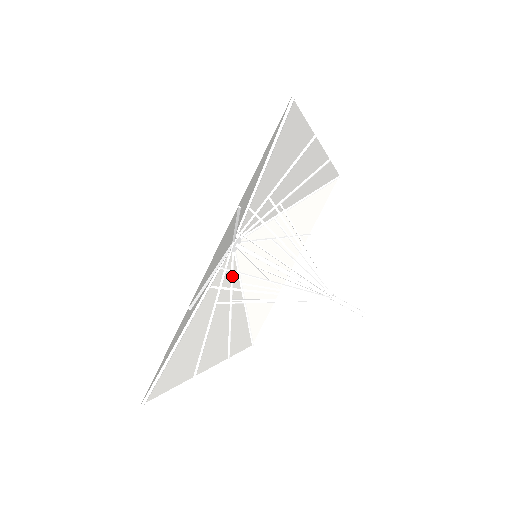
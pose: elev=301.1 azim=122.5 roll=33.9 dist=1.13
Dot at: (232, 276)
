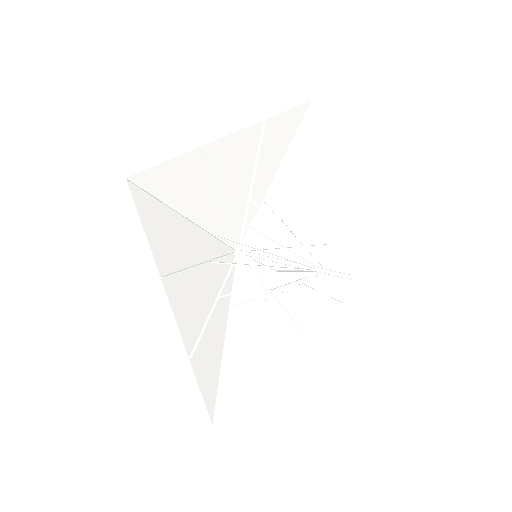
Dot at: (227, 276)
